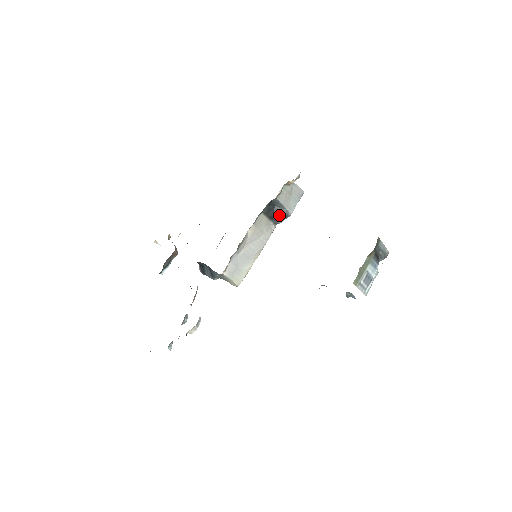
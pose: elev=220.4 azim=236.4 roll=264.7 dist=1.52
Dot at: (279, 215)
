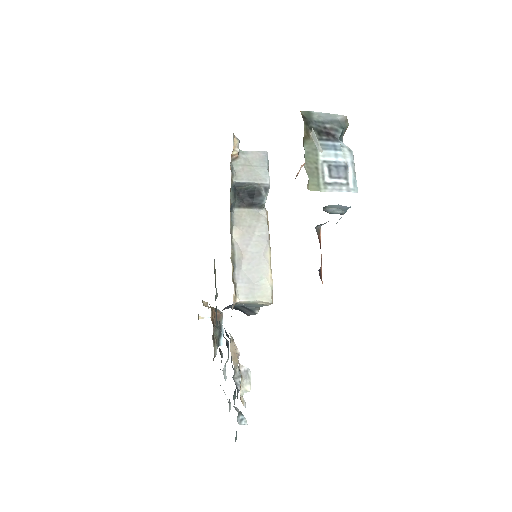
Dot at: (256, 195)
